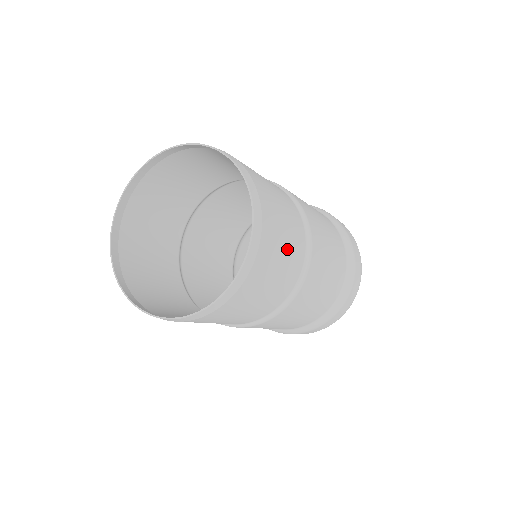
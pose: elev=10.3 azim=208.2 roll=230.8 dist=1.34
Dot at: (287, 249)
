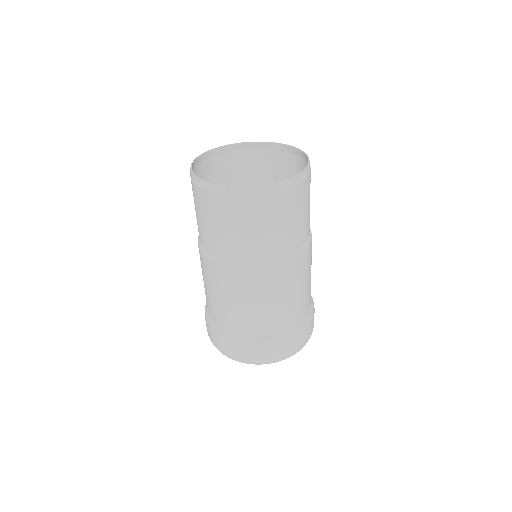
Dot at: occluded
